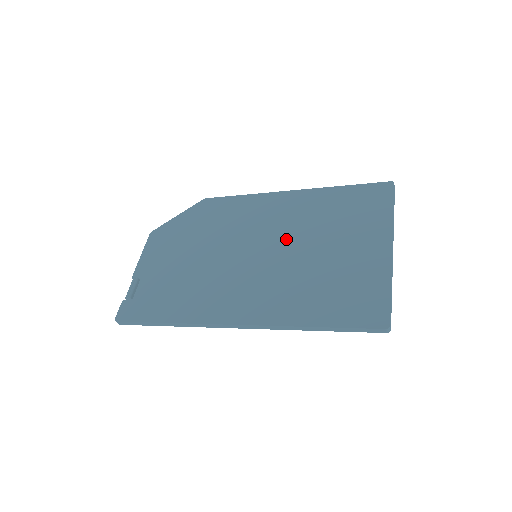
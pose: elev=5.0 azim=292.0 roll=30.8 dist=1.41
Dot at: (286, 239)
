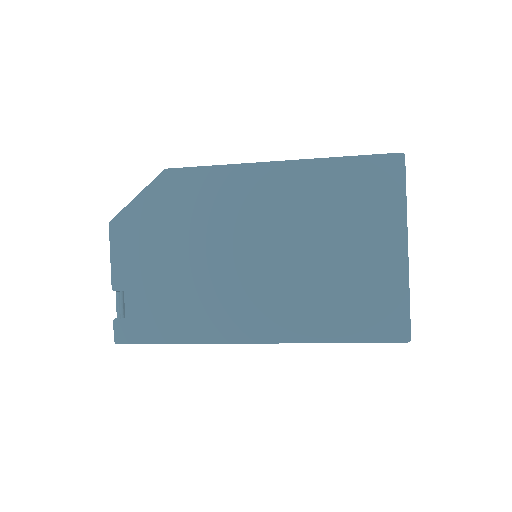
Dot at: (288, 236)
